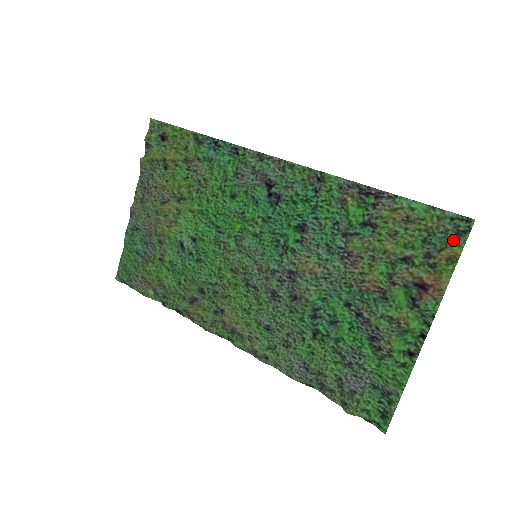
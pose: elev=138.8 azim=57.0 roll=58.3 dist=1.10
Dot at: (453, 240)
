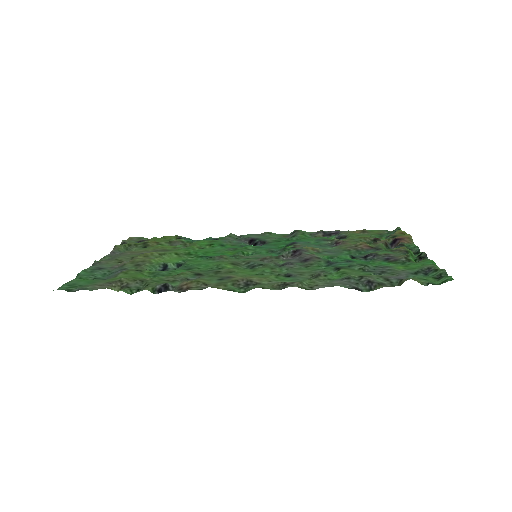
Dot at: occluded
